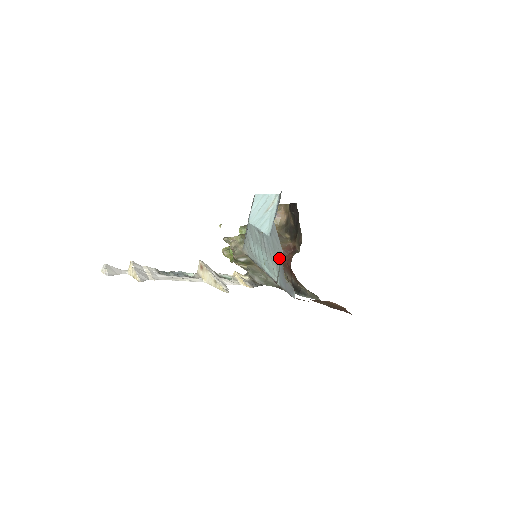
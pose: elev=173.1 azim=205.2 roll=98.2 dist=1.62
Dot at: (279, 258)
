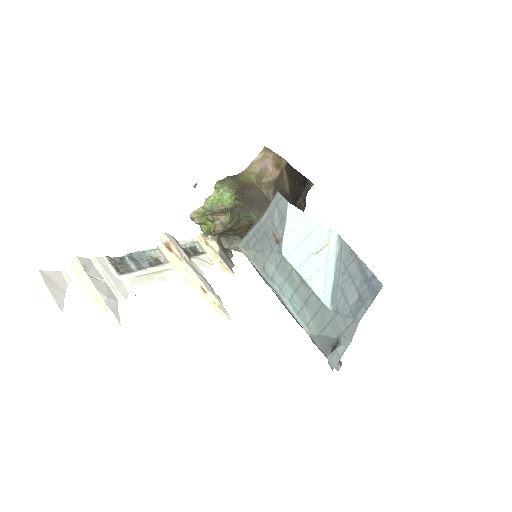
Dot at: (334, 333)
